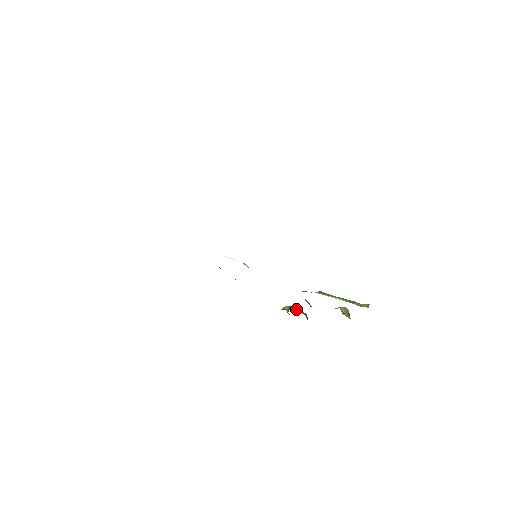
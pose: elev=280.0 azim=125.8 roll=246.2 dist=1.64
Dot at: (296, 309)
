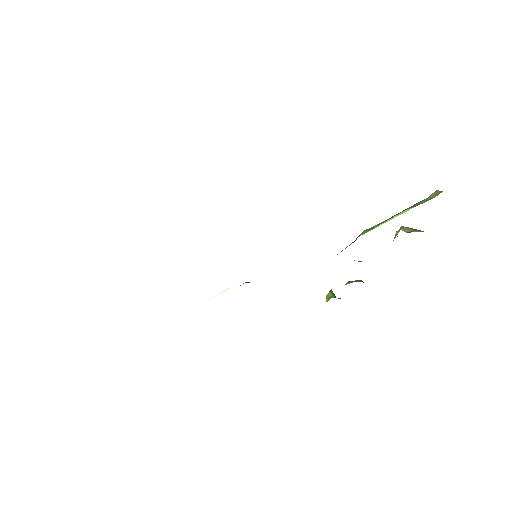
Dot at: (345, 284)
